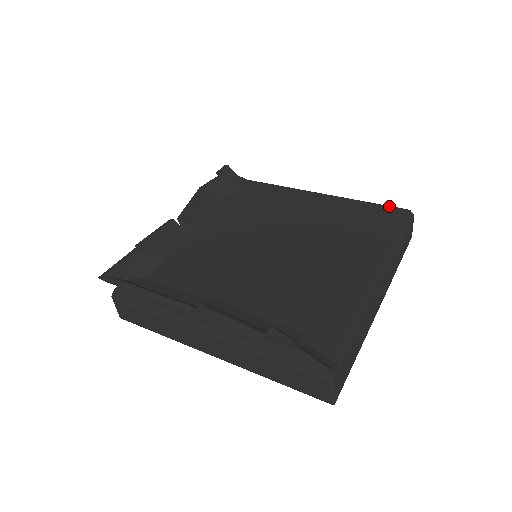
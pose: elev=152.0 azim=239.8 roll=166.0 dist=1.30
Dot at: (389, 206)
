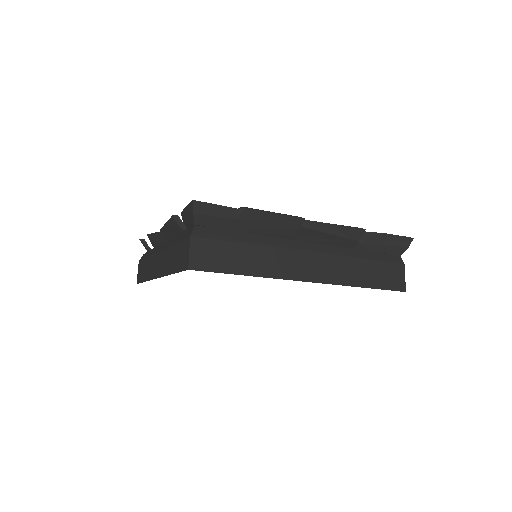
Dot at: occluded
